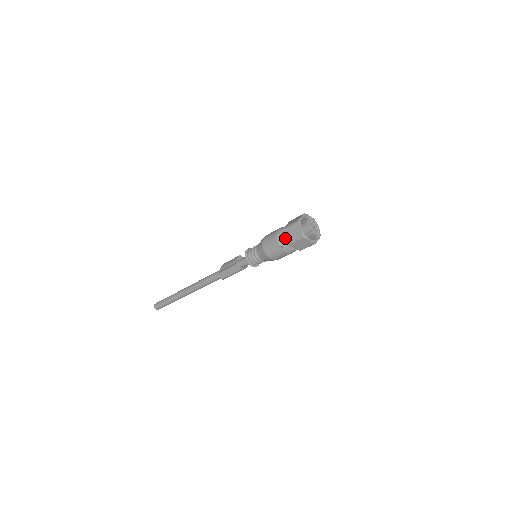
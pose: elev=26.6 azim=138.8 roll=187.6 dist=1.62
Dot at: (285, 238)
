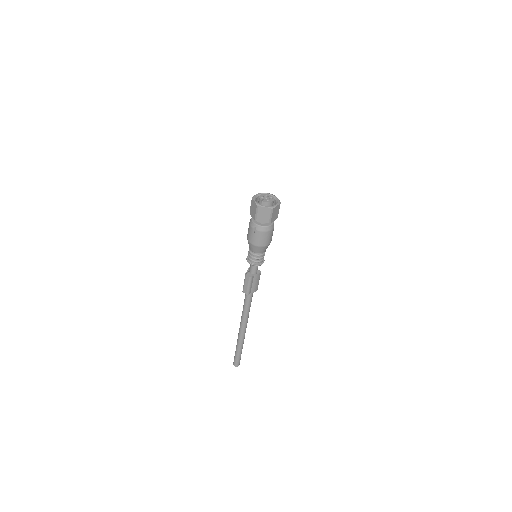
Dot at: occluded
